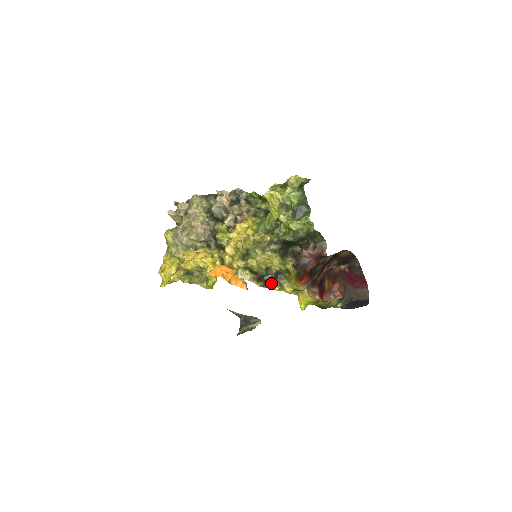
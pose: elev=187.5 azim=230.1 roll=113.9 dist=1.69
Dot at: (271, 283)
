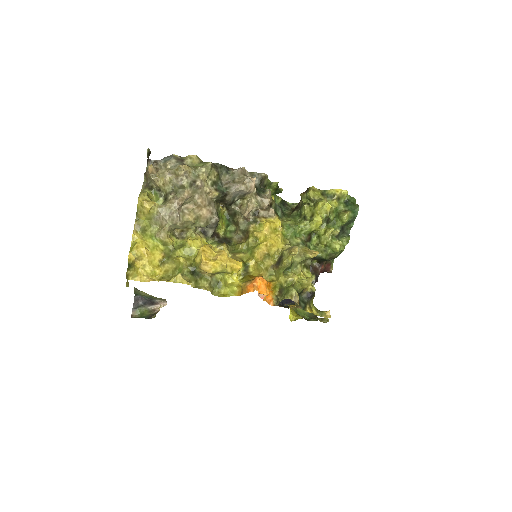
Dot at: (305, 304)
